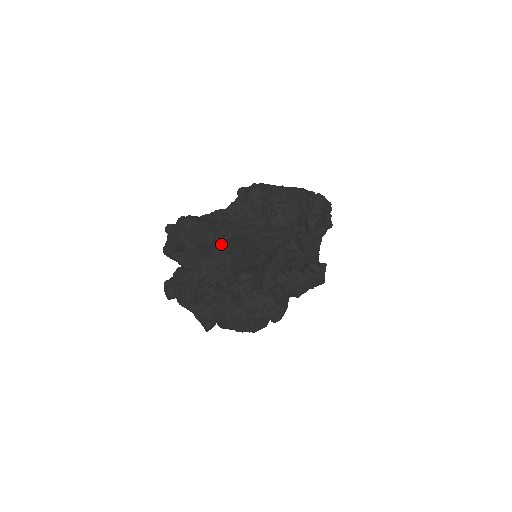
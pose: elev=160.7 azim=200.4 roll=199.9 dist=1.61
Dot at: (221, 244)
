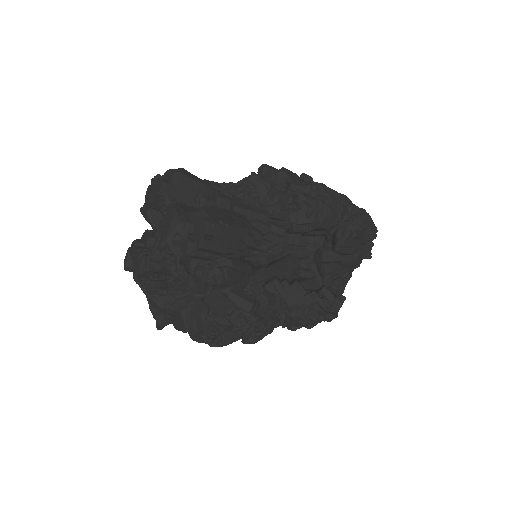
Dot at: (205, 208)
